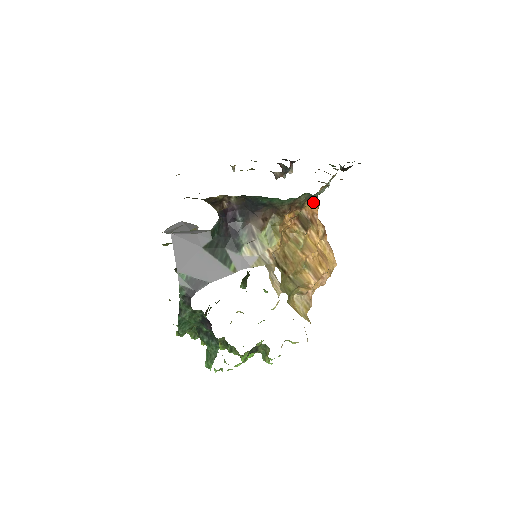
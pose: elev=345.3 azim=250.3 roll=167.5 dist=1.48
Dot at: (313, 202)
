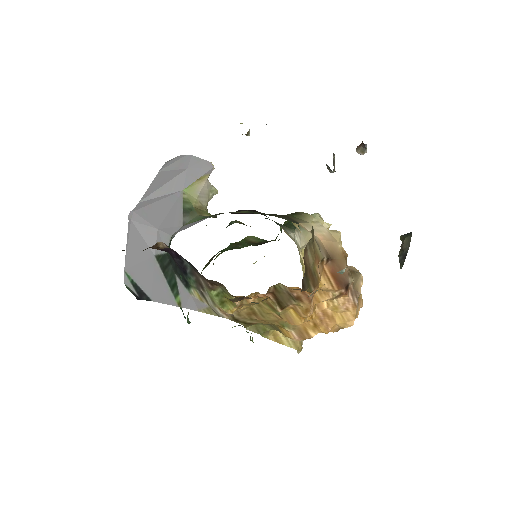
Dot at: (298, 289)
